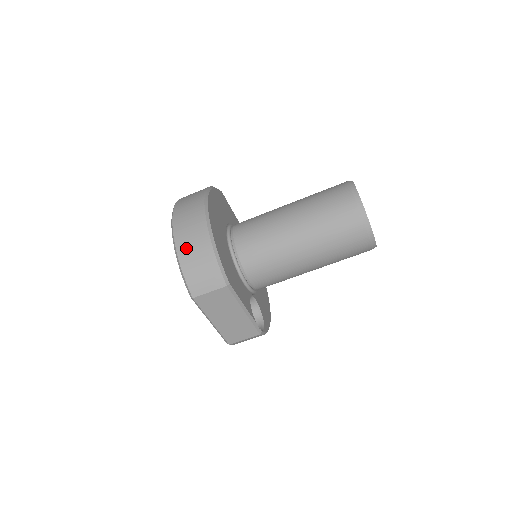
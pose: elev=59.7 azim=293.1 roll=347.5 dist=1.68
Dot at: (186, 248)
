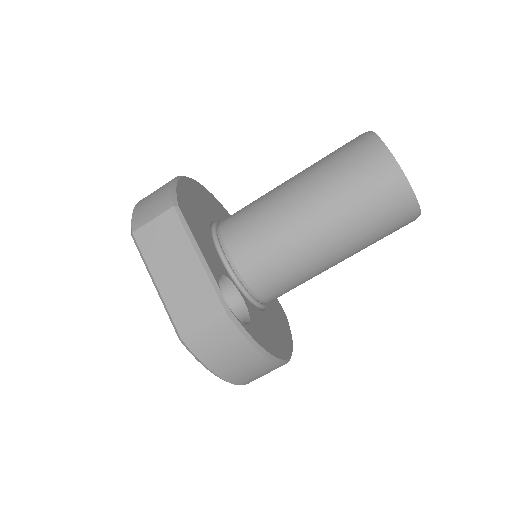
Dot at: (148, 195)
